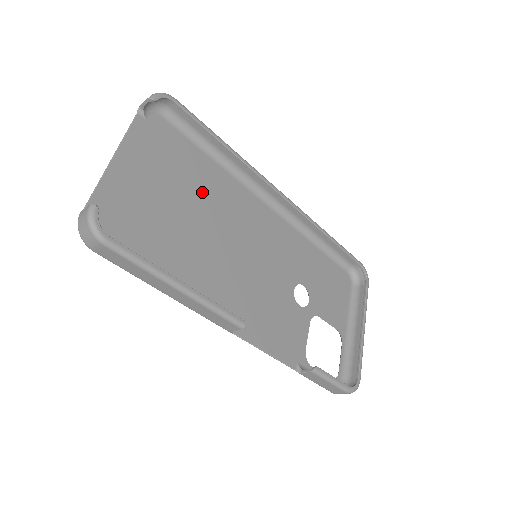
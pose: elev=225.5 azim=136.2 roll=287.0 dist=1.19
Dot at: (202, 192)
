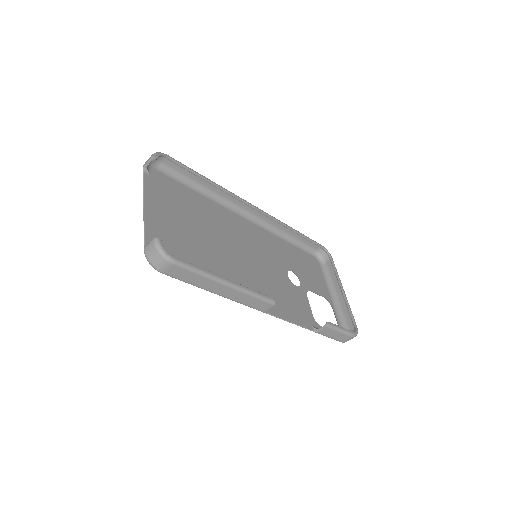
Dot at: (205, 219)
